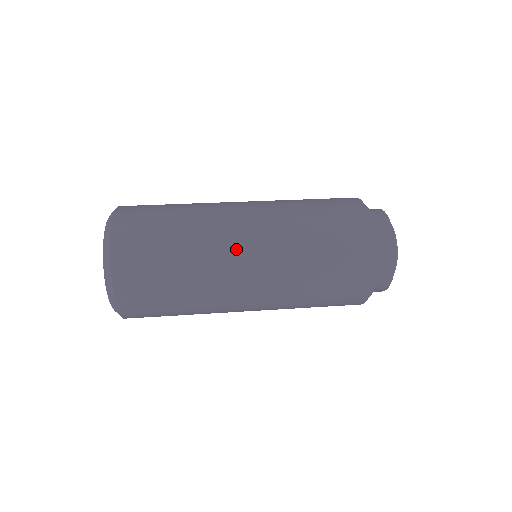
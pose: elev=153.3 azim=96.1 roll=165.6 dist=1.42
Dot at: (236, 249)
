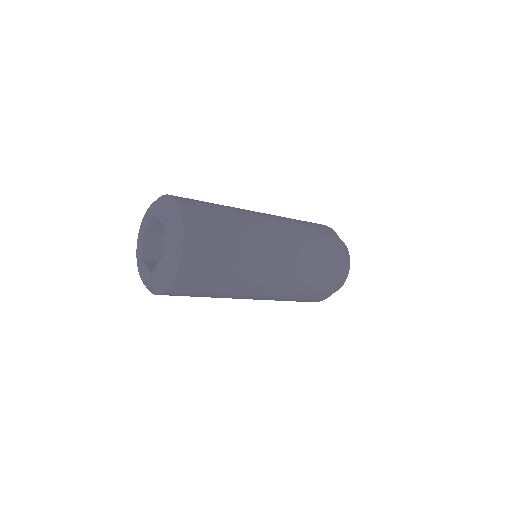
Dot at: (269, 258)
